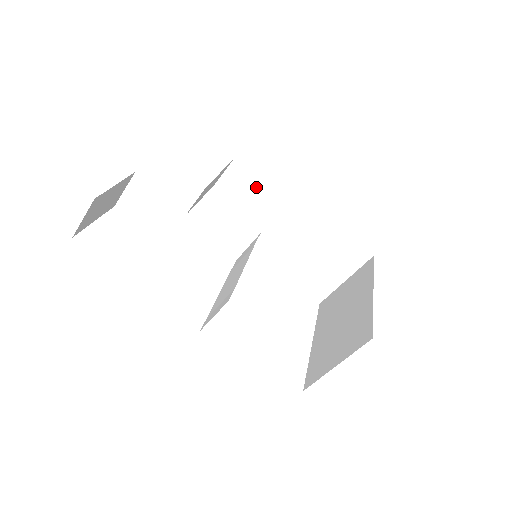
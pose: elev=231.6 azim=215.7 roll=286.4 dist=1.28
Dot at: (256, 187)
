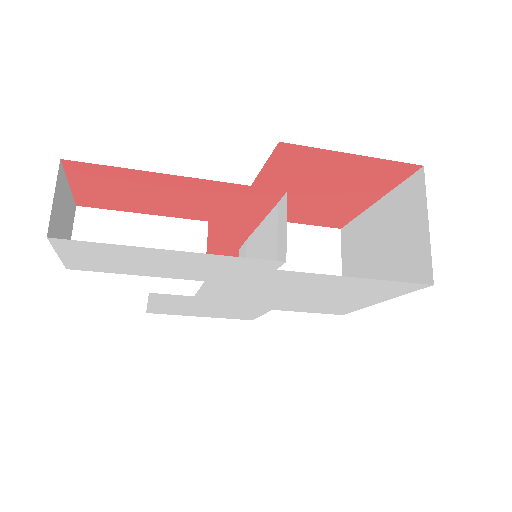
Dot at: (190, 286)
